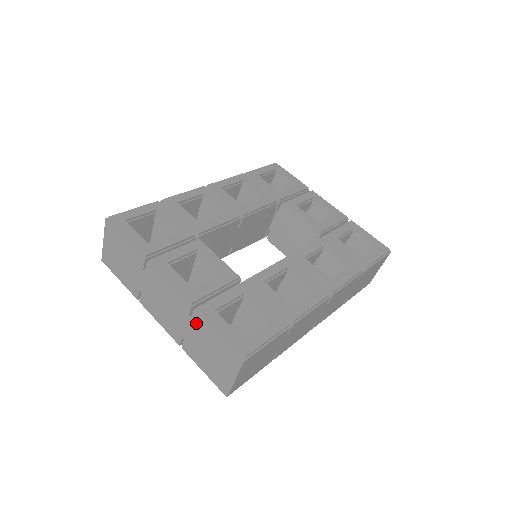
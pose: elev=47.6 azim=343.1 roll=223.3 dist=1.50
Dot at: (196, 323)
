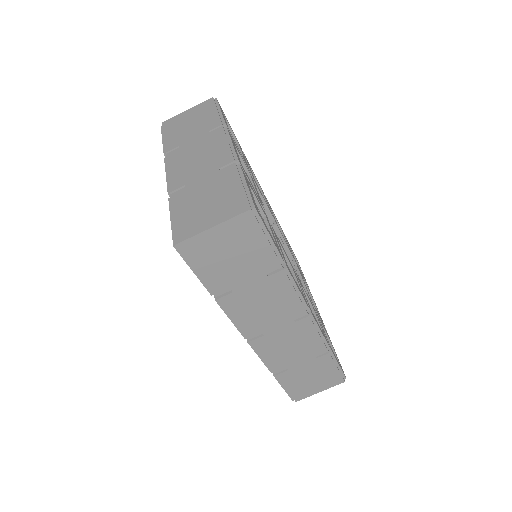
Dot at: (223, 173)
